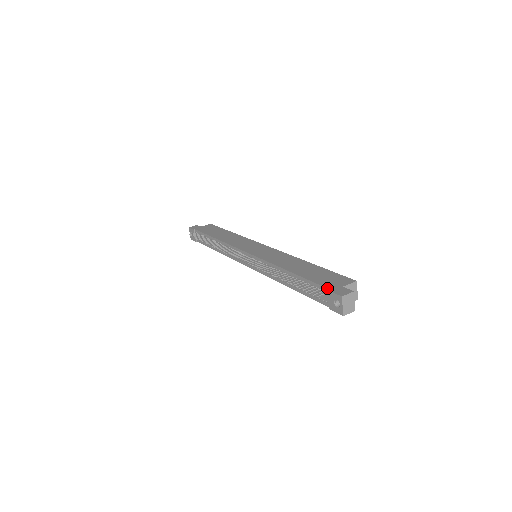
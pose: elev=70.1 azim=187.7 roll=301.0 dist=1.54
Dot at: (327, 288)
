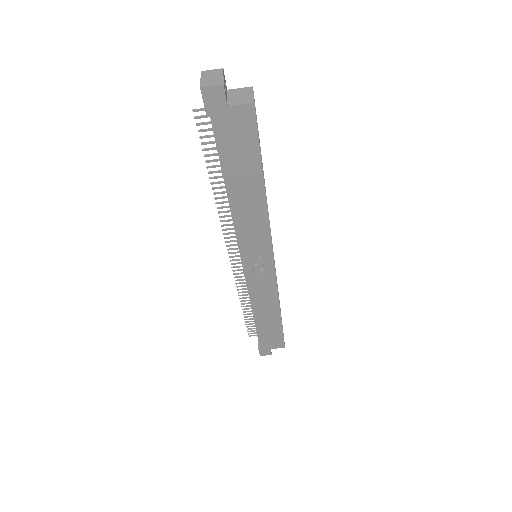
Dot at: occluded
